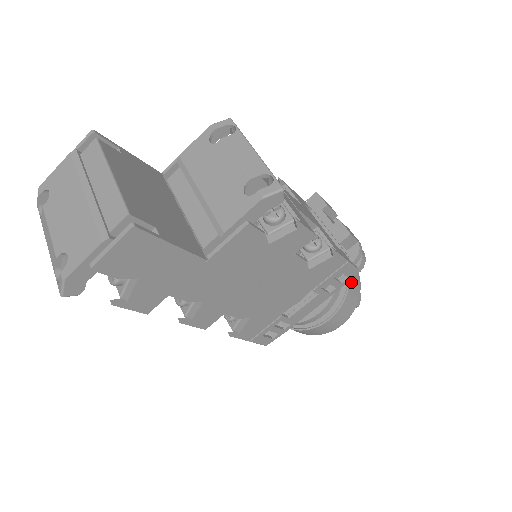
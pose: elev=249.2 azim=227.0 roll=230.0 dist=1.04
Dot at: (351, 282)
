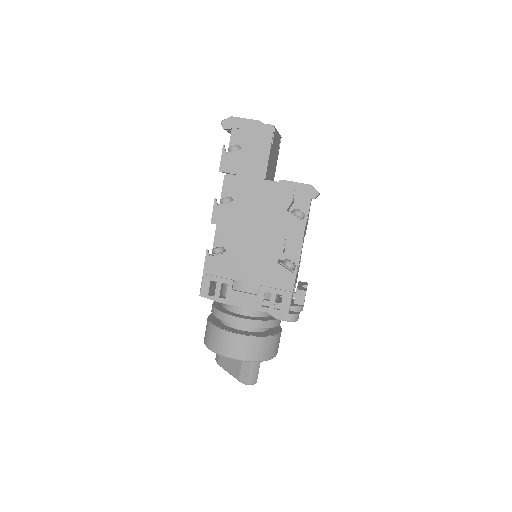
Dot at: (270, 340)
